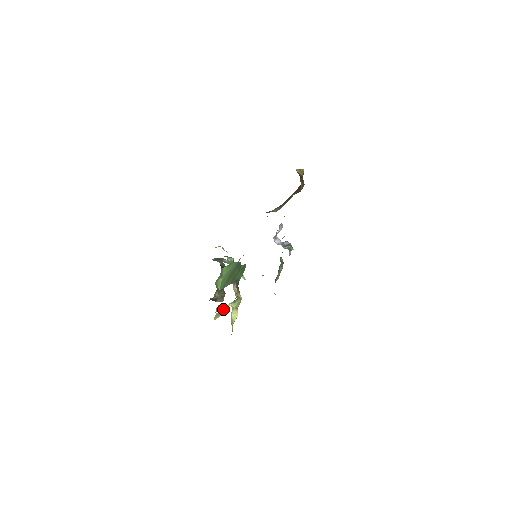
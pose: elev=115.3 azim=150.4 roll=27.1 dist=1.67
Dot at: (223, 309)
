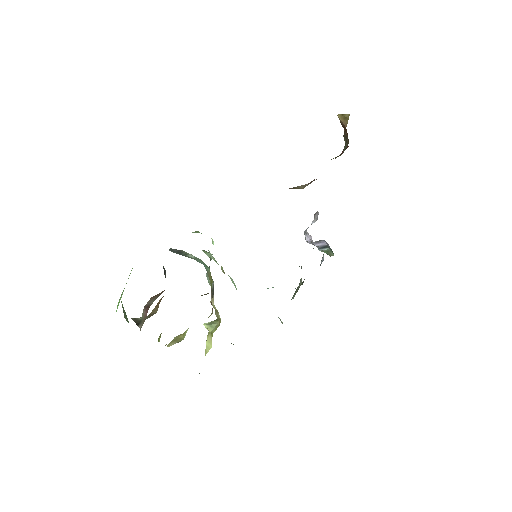
Dot at: (182, 334)
